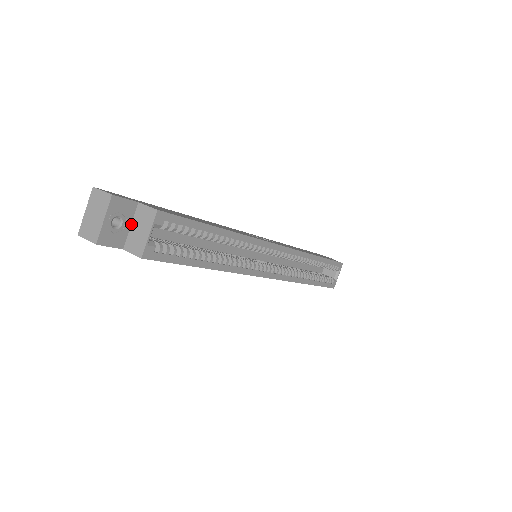
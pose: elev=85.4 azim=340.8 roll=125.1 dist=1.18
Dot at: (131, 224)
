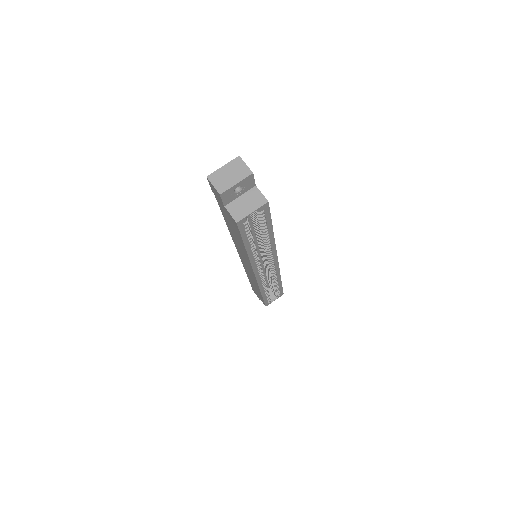
Dot at: (241, 195)
